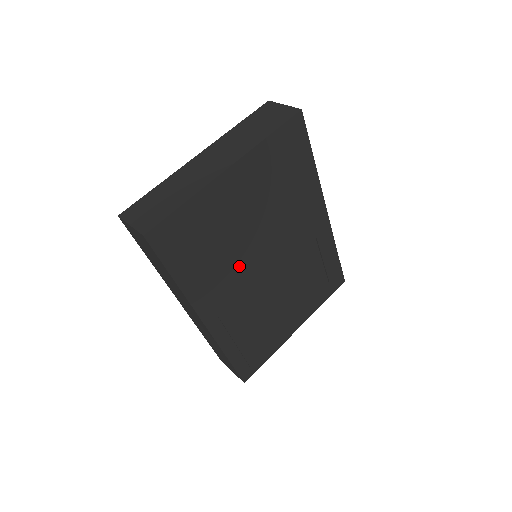
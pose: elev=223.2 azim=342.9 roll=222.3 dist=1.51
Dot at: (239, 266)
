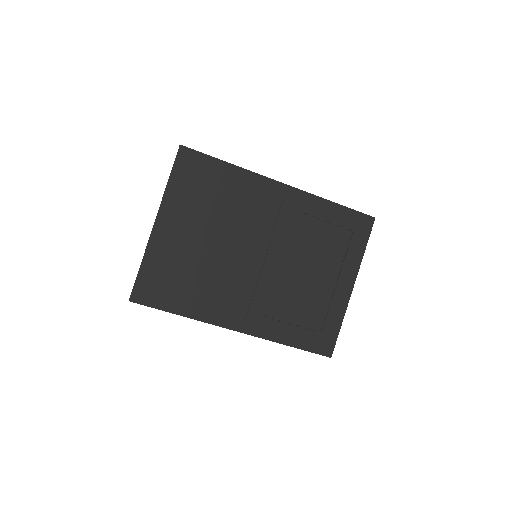
Dot at: (229, 275)
